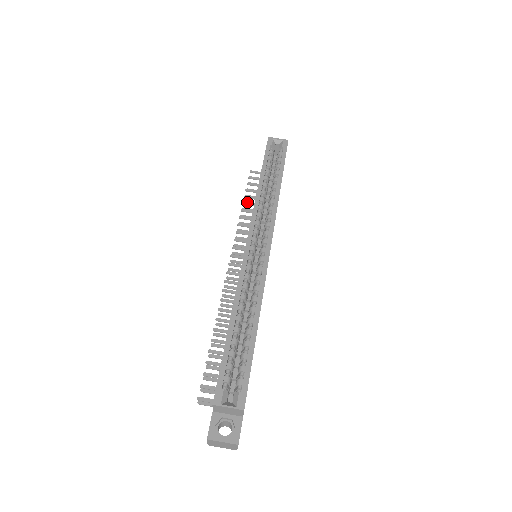
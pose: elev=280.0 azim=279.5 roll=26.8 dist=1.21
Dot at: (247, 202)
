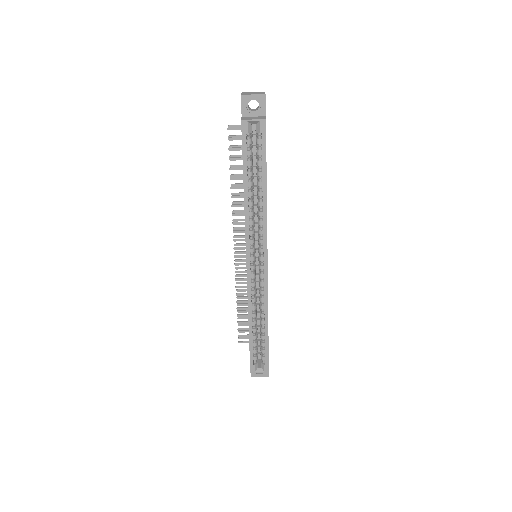
Dot at: (233, 166)
